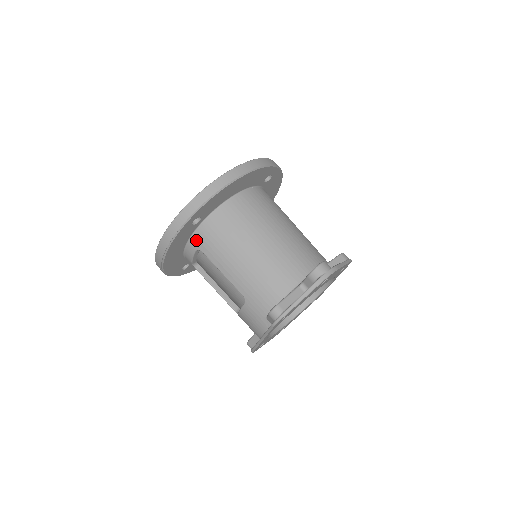
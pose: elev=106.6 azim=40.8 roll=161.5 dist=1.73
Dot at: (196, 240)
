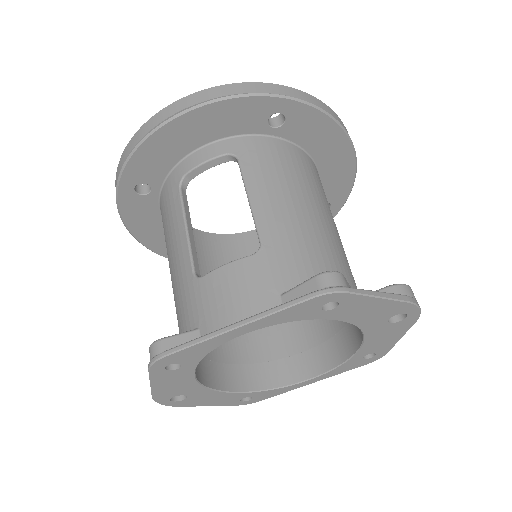
Dot at: (243, 143)
